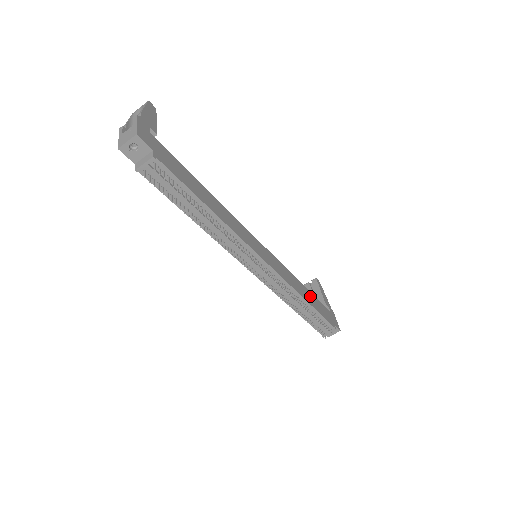
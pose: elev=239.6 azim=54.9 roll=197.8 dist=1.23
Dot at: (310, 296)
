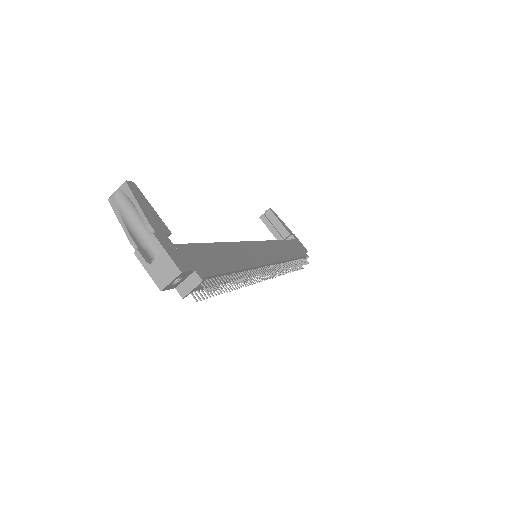
Dot at: (288, 246)
